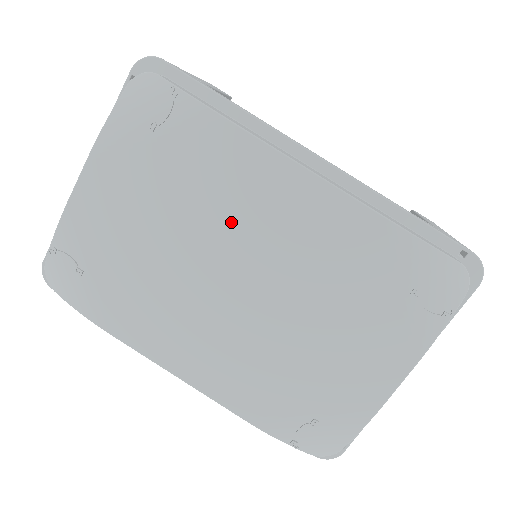
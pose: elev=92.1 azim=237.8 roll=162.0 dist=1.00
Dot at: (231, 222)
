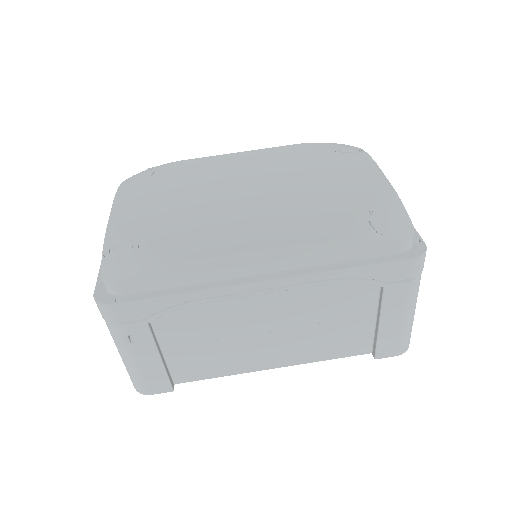
Dot at: (221, 180)
